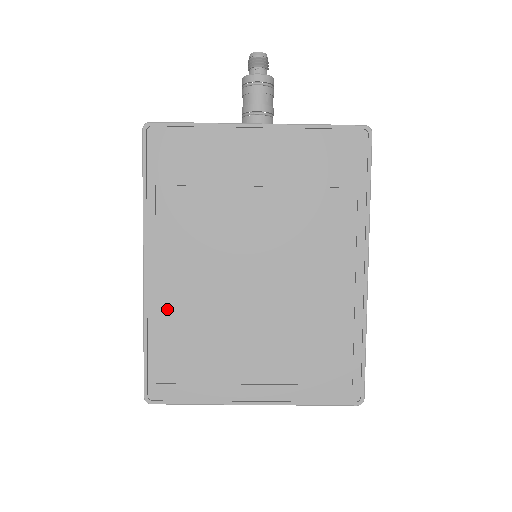
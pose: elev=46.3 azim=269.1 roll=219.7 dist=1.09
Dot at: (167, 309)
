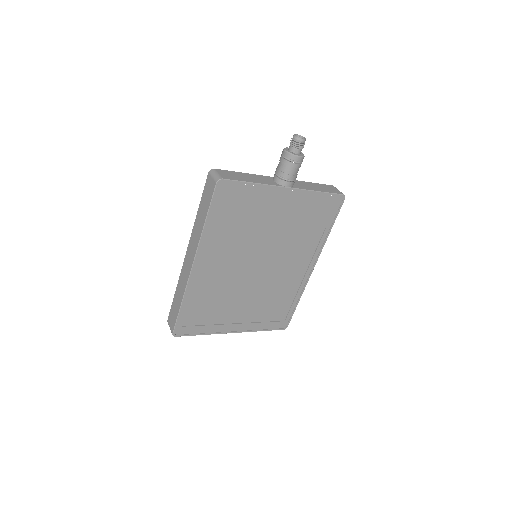
Dot at: (200, 288)
